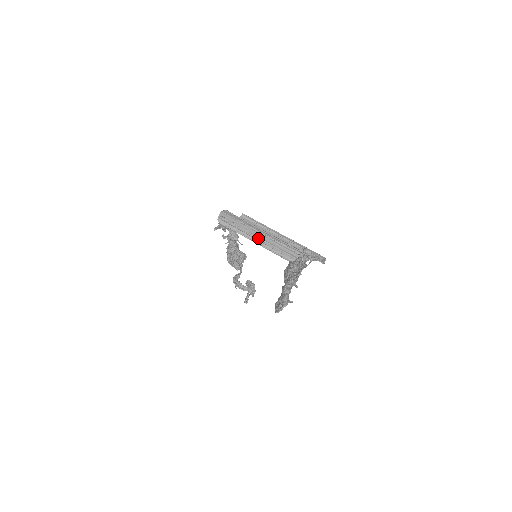
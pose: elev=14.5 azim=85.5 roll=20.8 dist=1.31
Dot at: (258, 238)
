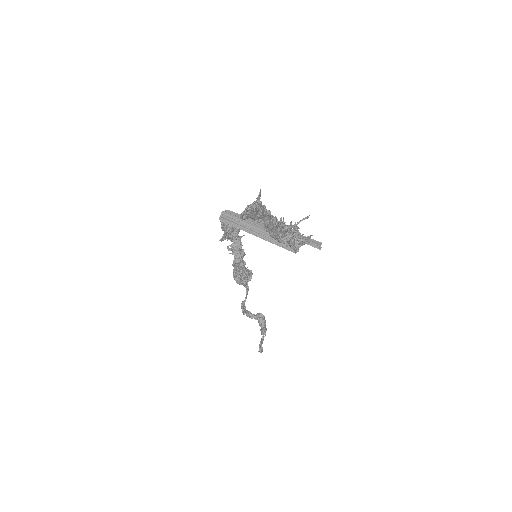
Dot at: (255, 230)
